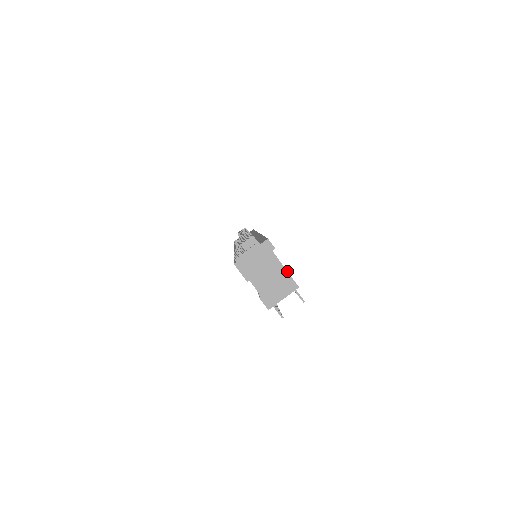
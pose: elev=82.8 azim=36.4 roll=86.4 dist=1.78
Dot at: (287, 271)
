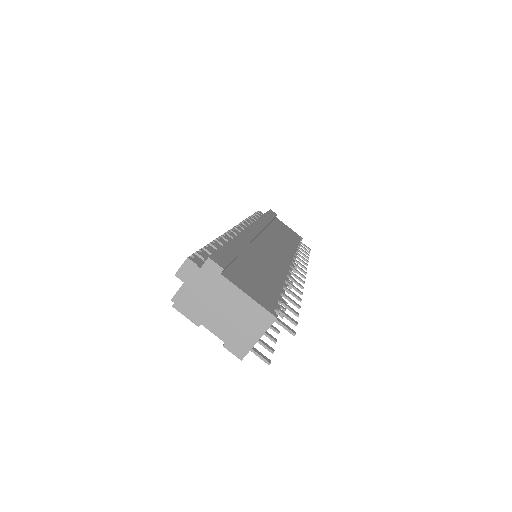
Dot at: (251, 298)
